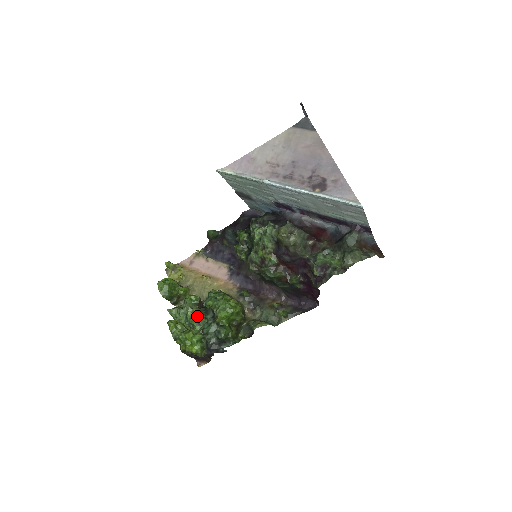
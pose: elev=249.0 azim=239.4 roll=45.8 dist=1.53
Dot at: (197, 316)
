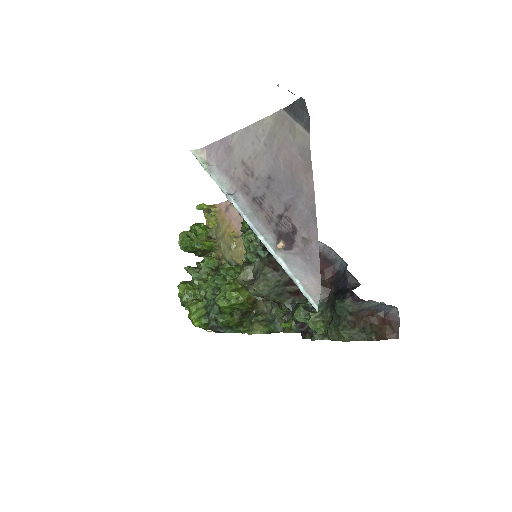
Dot at: (205, 289)
